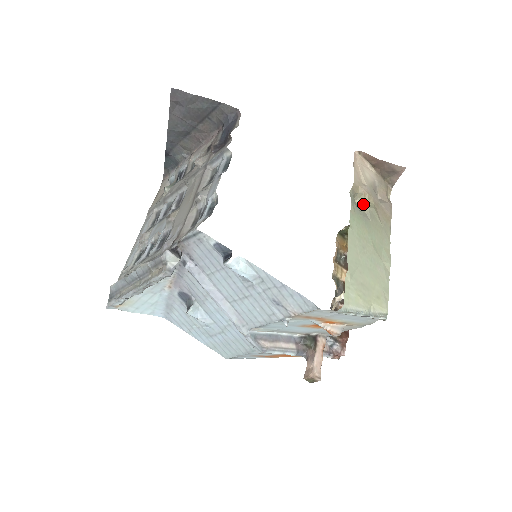
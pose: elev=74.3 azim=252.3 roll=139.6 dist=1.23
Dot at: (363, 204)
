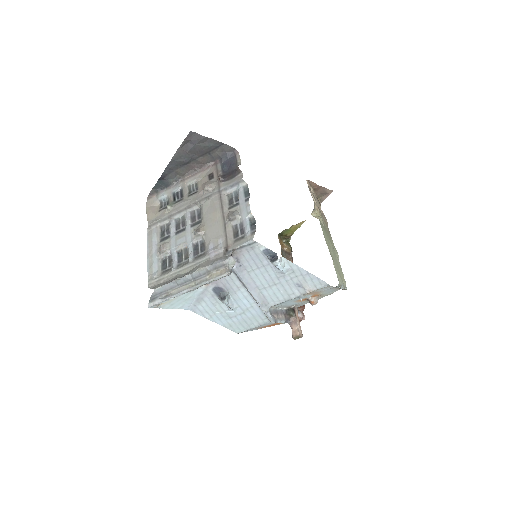
Dot at: (317, 216)
